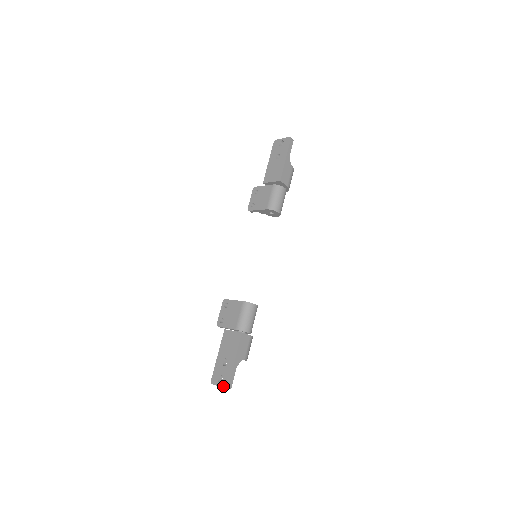
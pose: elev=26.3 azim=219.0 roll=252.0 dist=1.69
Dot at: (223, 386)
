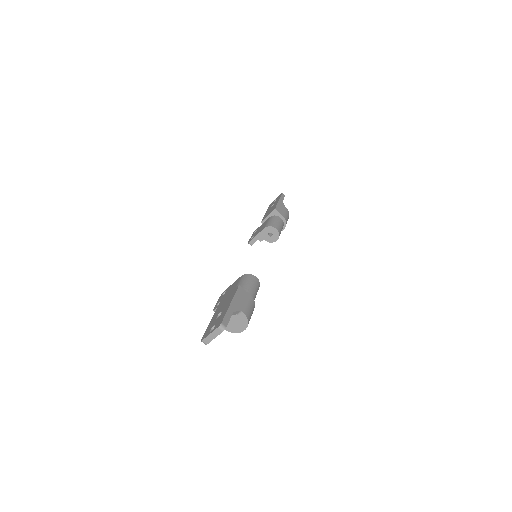
Dot at: (215, 328)
